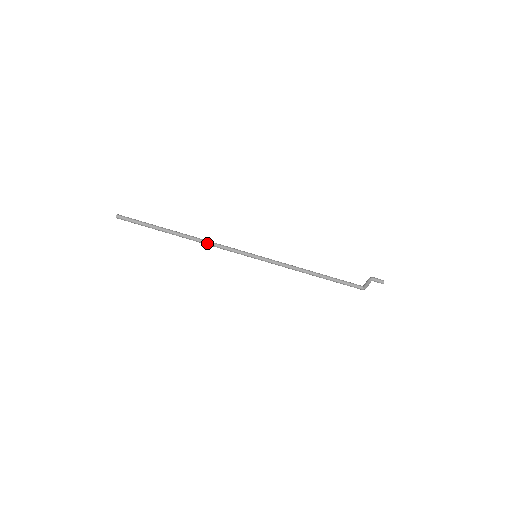
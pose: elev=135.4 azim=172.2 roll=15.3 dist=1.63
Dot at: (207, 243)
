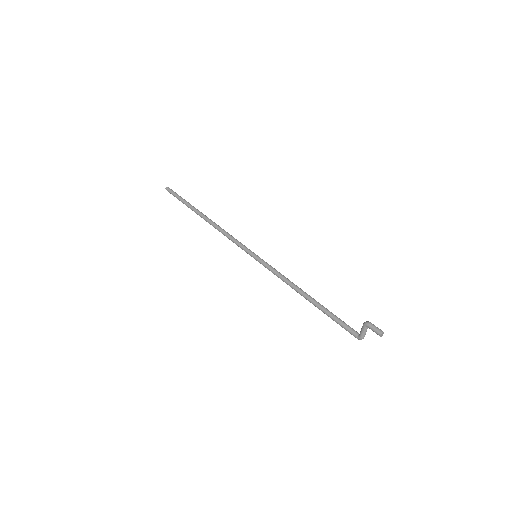
Dot at: (219, 229)
